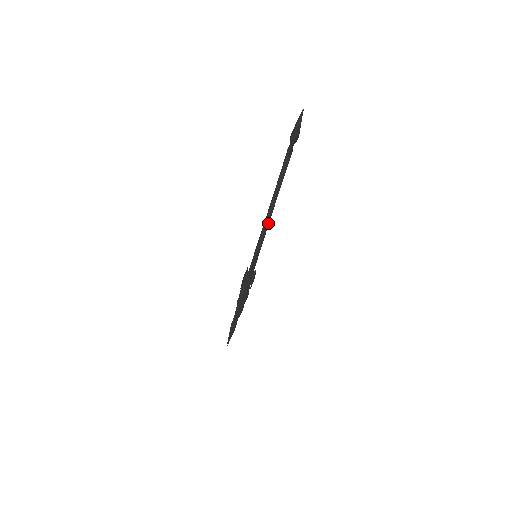
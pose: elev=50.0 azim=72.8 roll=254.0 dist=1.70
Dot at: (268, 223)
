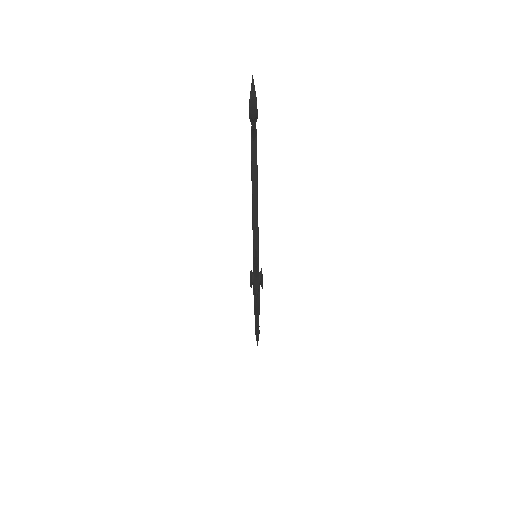
Dot at: (256, 219)
